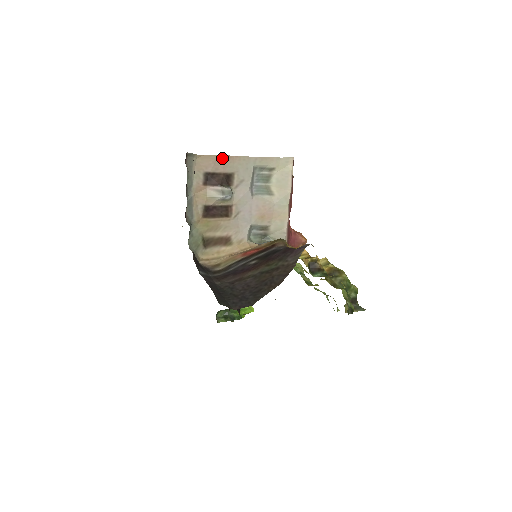
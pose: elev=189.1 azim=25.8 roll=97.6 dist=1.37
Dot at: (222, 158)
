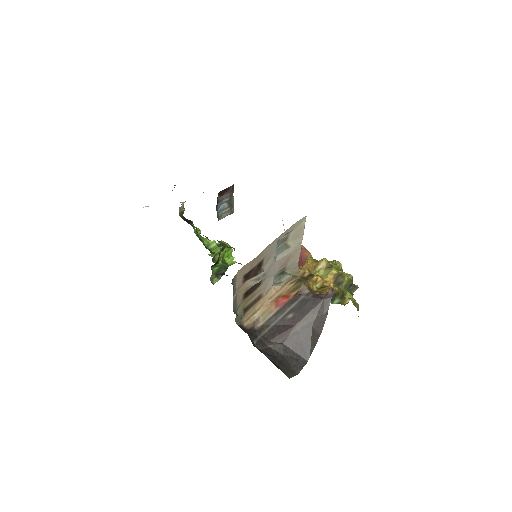
Dot at: (256, 258)
